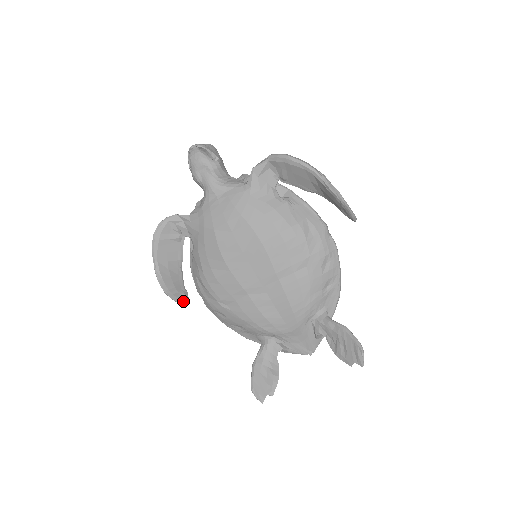
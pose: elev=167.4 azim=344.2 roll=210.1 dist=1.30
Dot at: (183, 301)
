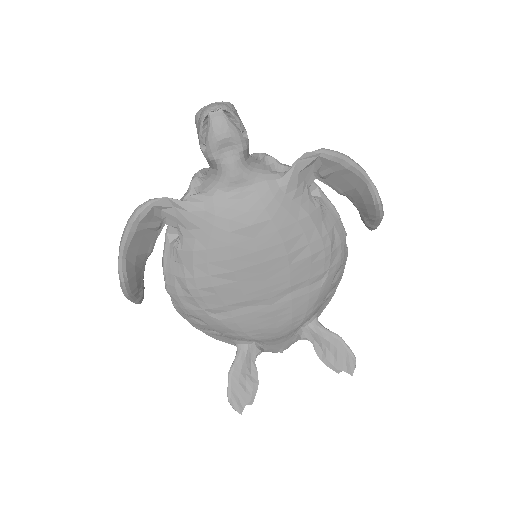
Dot at: (140, 299)
